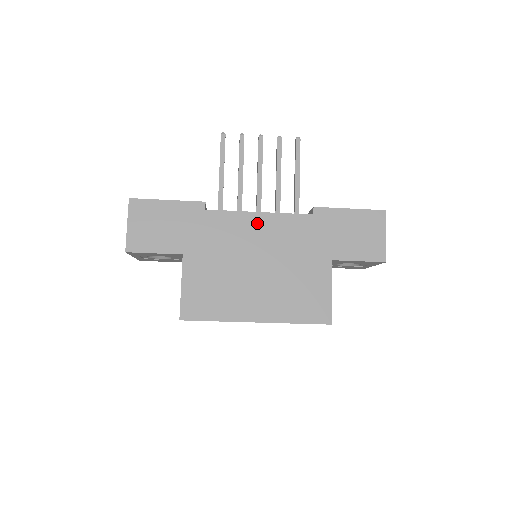
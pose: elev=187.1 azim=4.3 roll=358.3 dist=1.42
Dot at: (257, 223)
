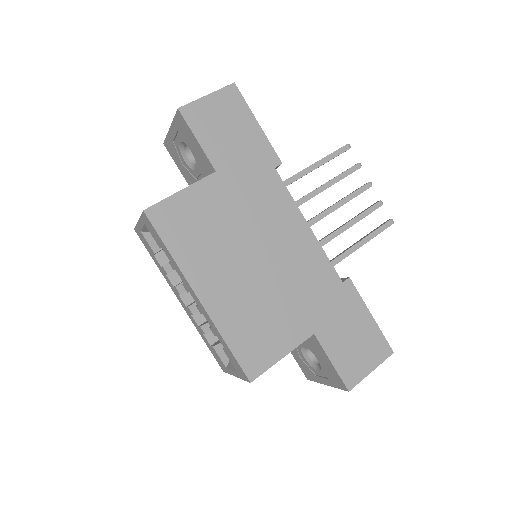
Dot at: (297, 230)
